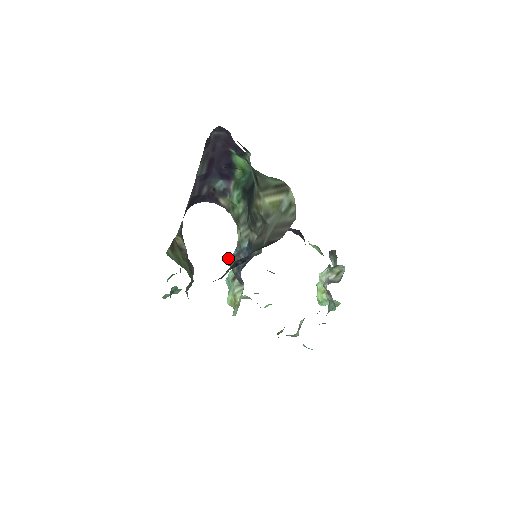
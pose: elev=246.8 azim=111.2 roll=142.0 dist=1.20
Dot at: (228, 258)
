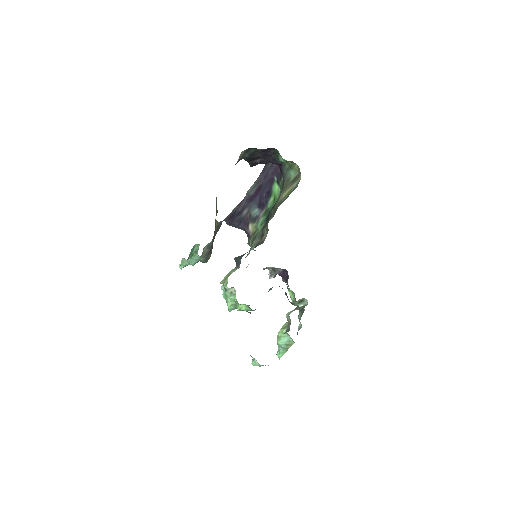
Dot at: occluded
